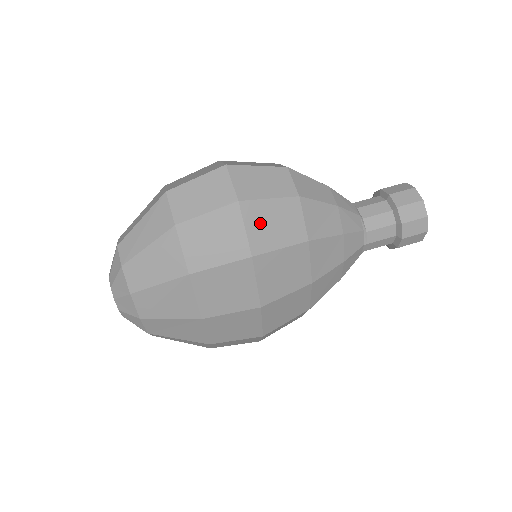
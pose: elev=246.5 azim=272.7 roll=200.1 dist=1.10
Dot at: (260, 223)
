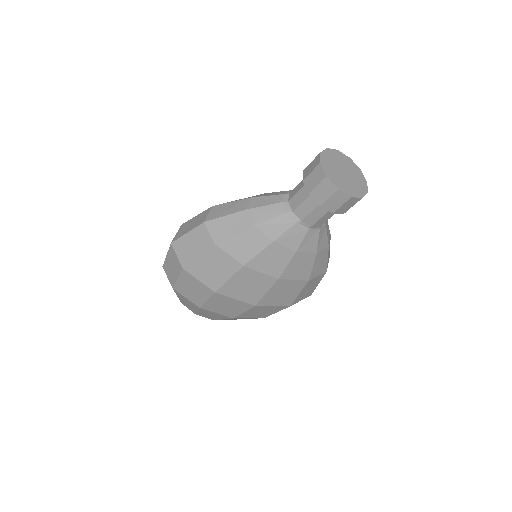
Dot at: (205, 273)
